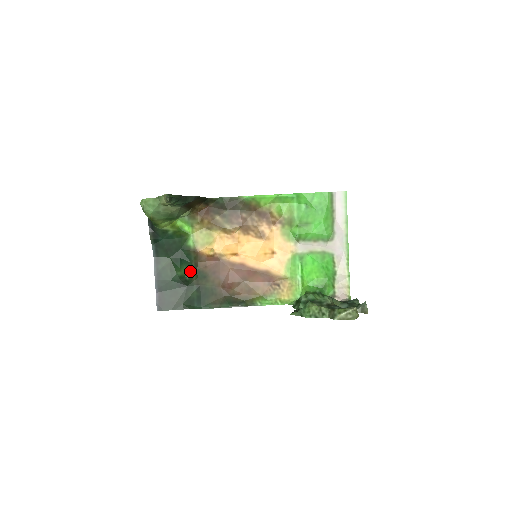
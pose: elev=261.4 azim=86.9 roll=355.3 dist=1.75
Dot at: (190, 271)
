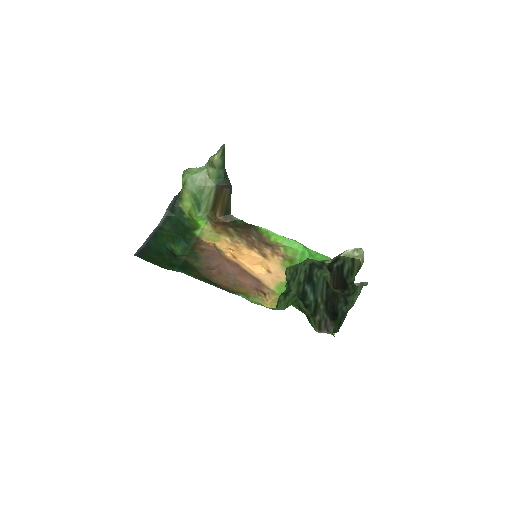
Dot at: (183, 253)
